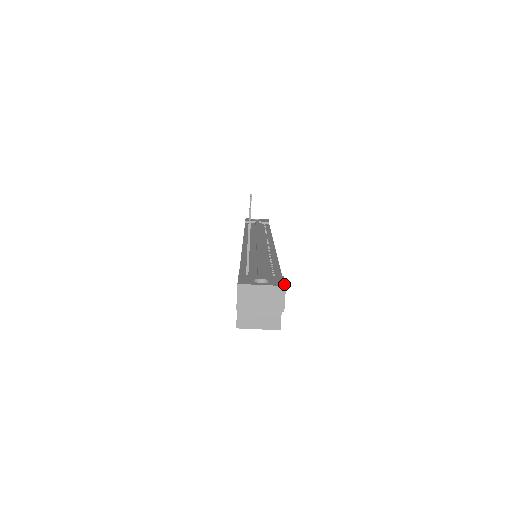
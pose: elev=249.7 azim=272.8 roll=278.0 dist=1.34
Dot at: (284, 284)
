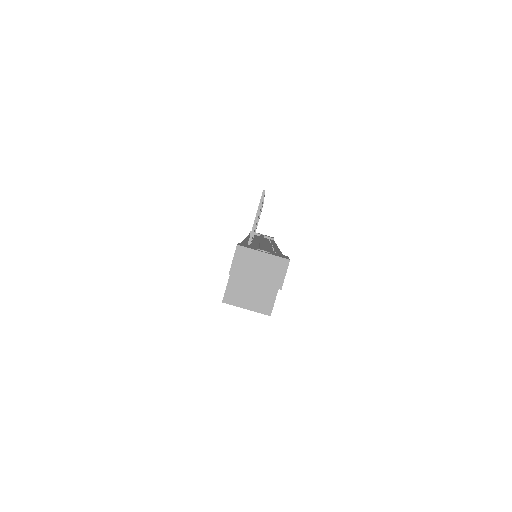
Dot at: (288, 258)
